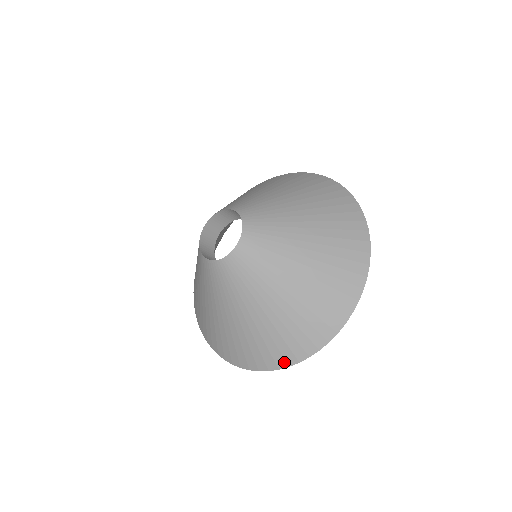
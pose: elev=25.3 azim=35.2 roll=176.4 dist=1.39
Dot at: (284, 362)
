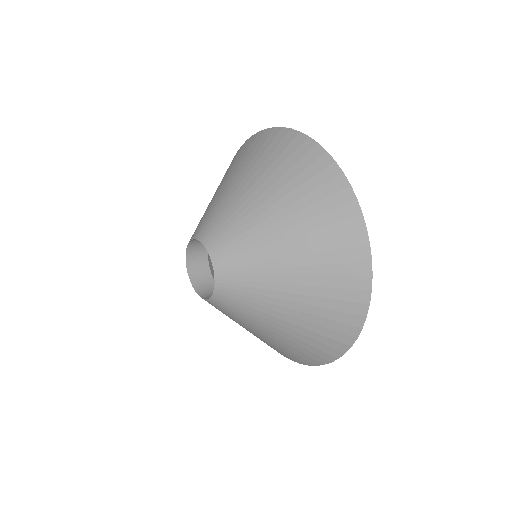
Dot at: occluded
